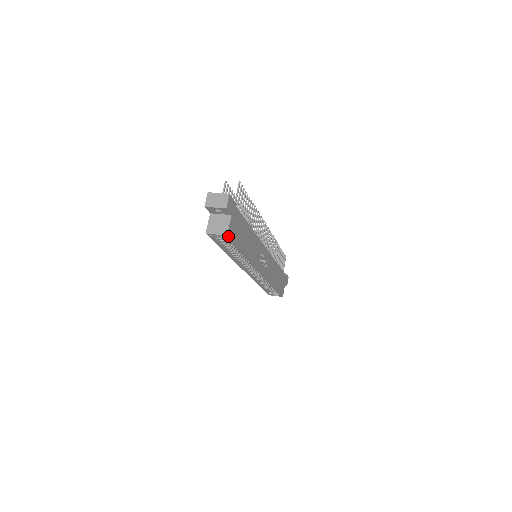
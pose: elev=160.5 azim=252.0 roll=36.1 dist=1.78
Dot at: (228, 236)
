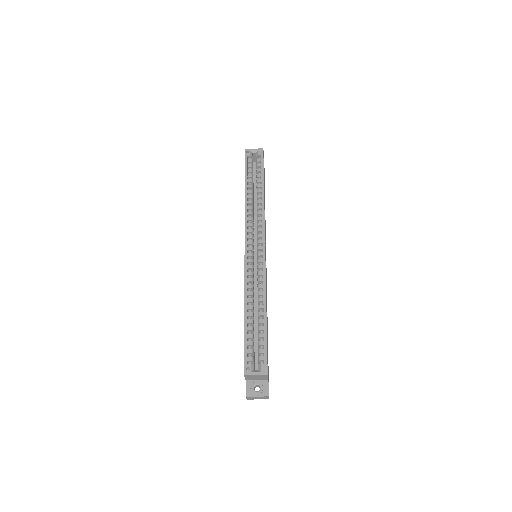
Dot at: (263, 151)
